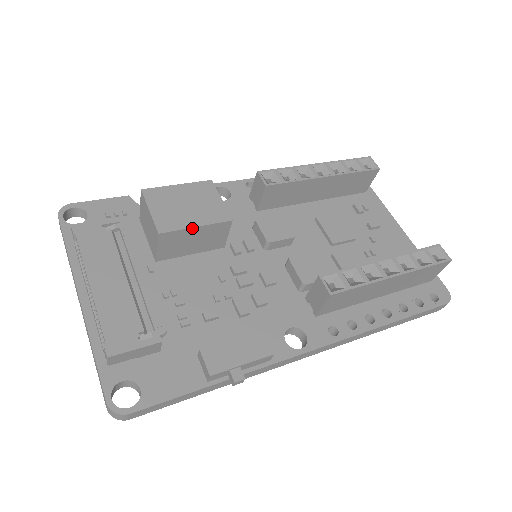
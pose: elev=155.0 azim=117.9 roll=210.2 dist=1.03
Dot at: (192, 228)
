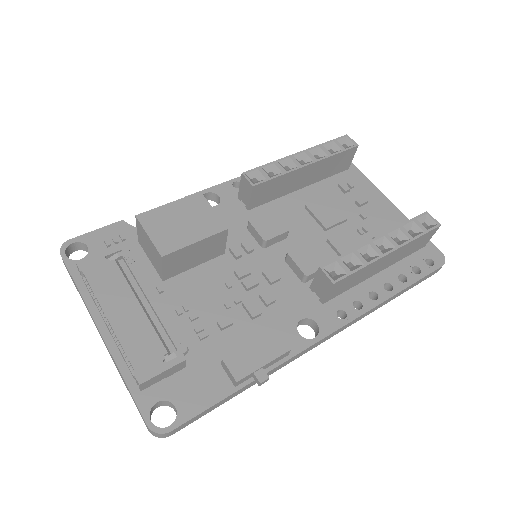
Dot at: (192, 244)
